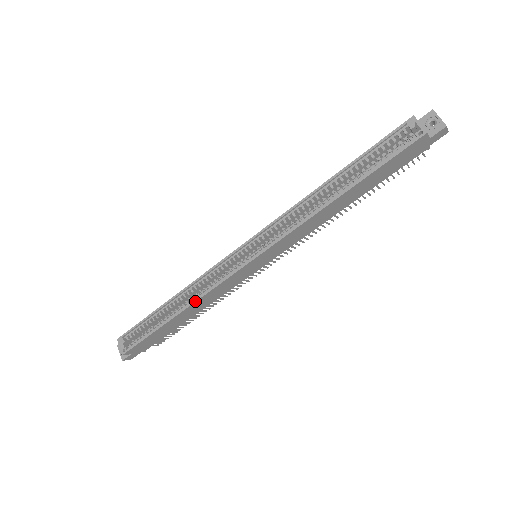
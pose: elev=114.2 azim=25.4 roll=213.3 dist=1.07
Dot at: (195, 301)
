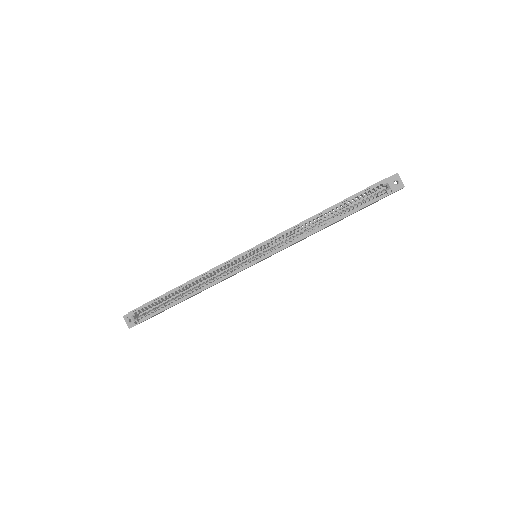
Dot at: (206, 288)
